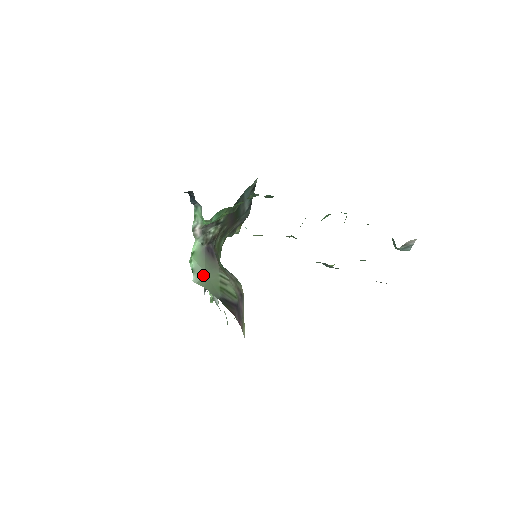
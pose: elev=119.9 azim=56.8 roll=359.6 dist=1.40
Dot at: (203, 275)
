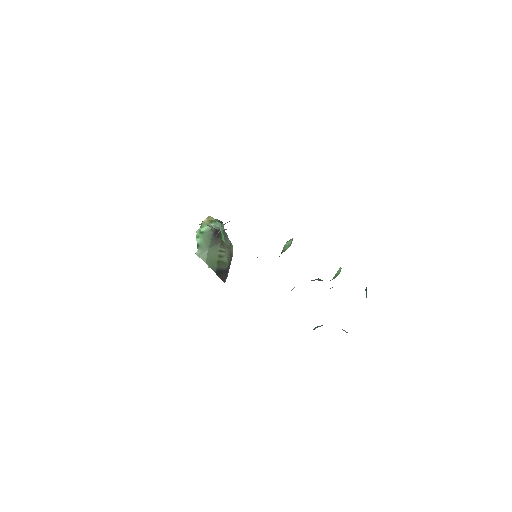
Dot at: (206, 251)
